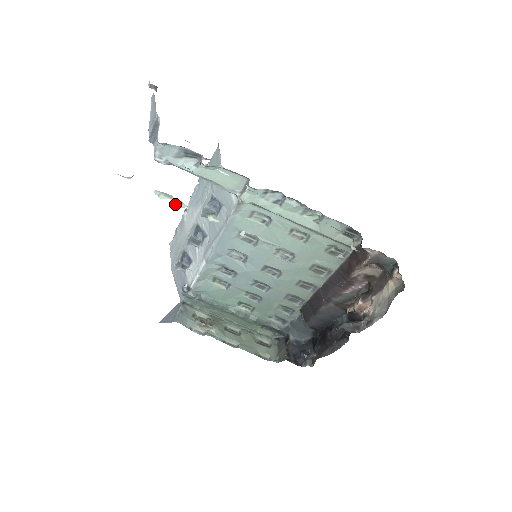
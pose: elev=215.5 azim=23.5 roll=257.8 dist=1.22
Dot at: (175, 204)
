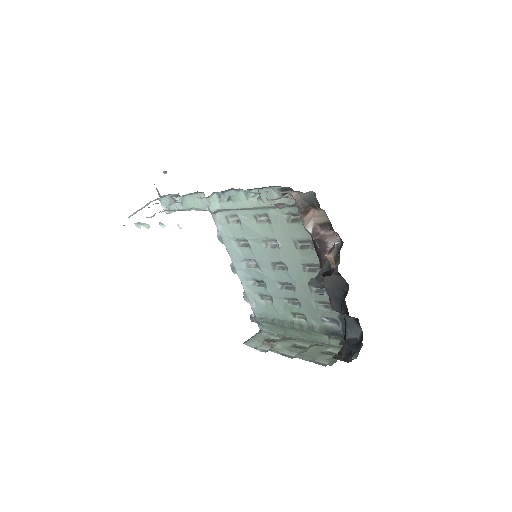
Dot at: occluded
